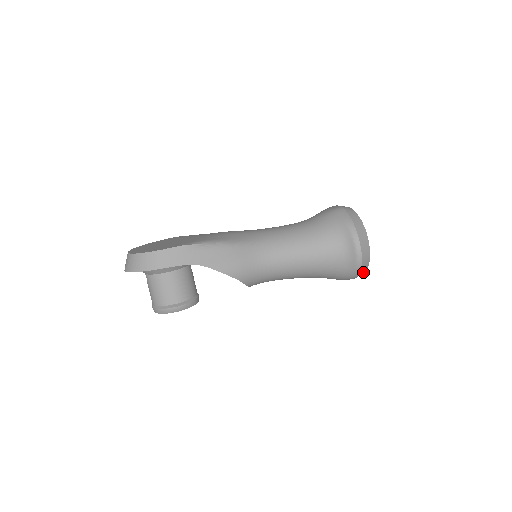
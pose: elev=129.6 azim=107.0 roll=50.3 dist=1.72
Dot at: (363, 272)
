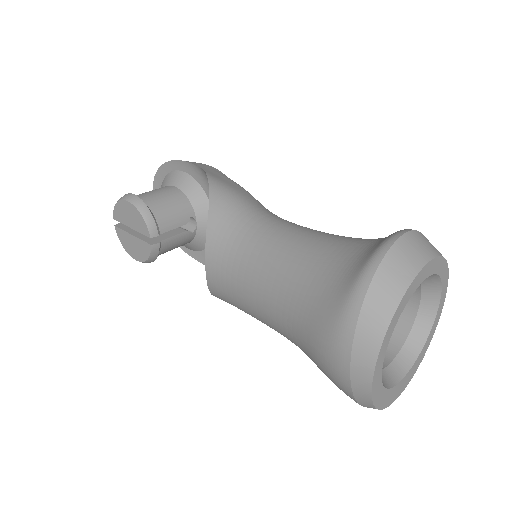
Dot at: (382, 319)
